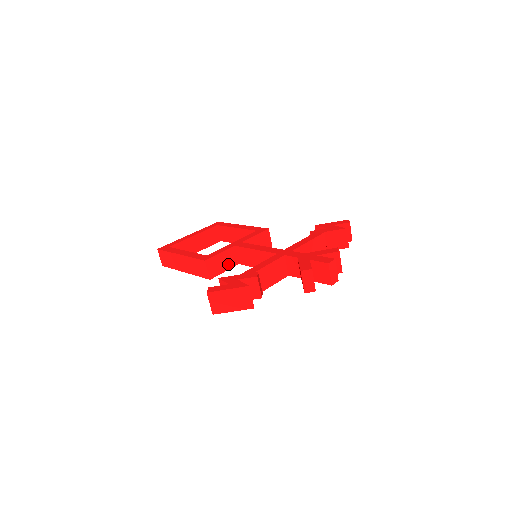
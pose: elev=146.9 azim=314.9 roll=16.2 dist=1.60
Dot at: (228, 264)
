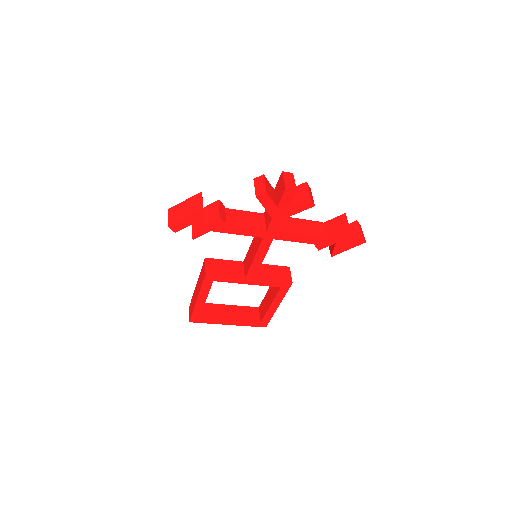
Dot at: (231, 272)
